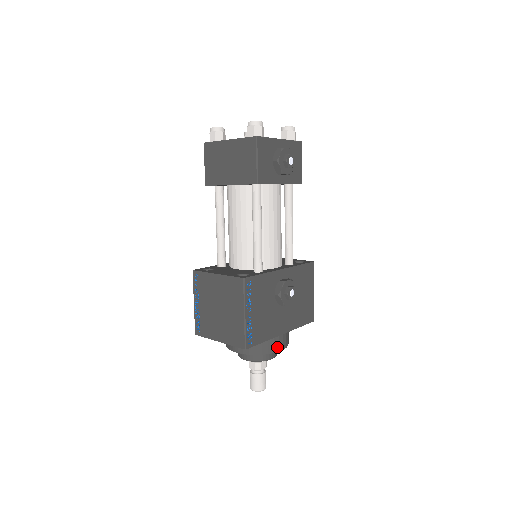
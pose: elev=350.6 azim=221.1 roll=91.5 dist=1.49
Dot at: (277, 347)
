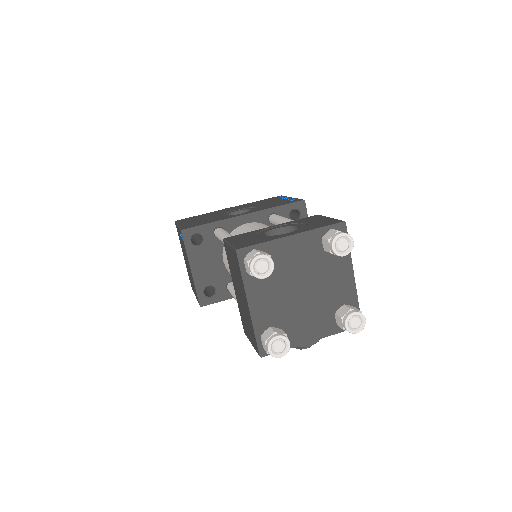
Dot at: occluded
